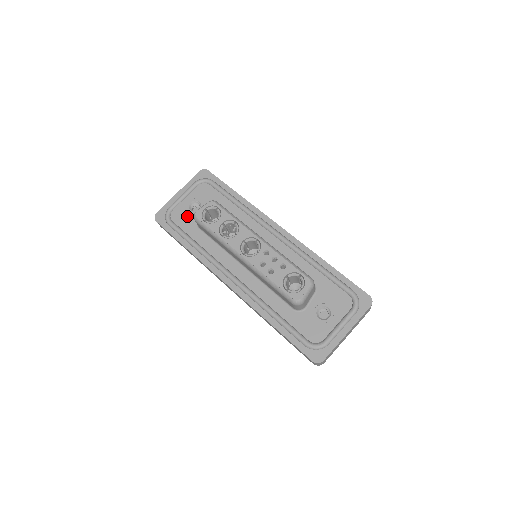
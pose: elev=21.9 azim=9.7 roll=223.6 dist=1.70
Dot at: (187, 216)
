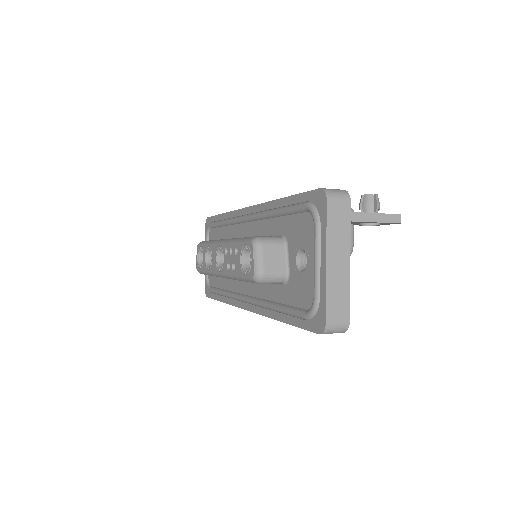
Dot at: occluded
